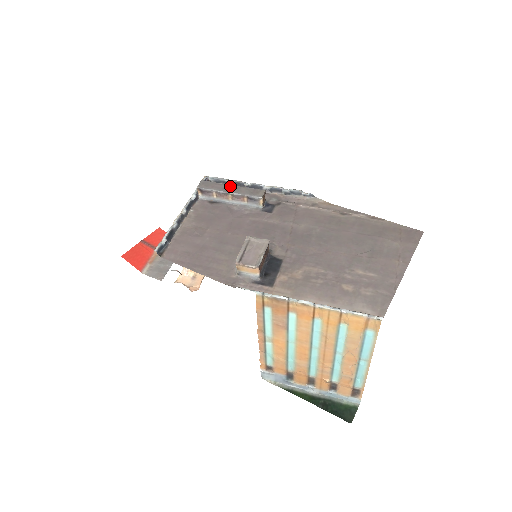
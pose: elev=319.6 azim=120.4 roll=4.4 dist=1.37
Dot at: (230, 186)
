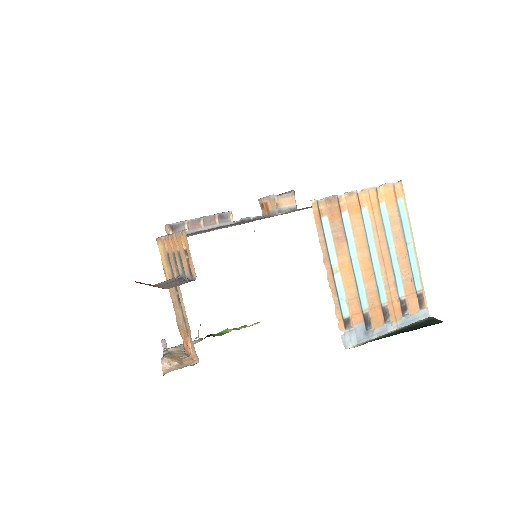
Dot at: occluded
